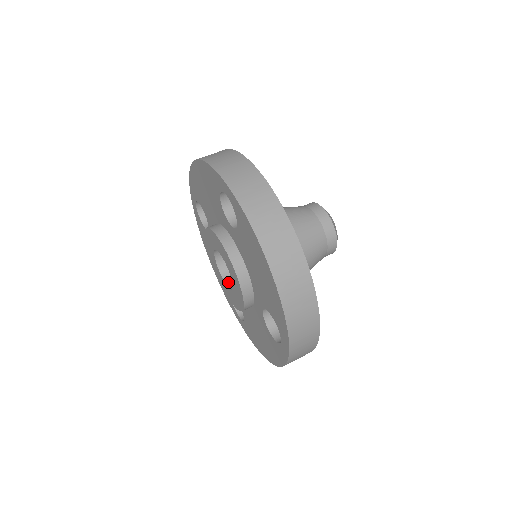
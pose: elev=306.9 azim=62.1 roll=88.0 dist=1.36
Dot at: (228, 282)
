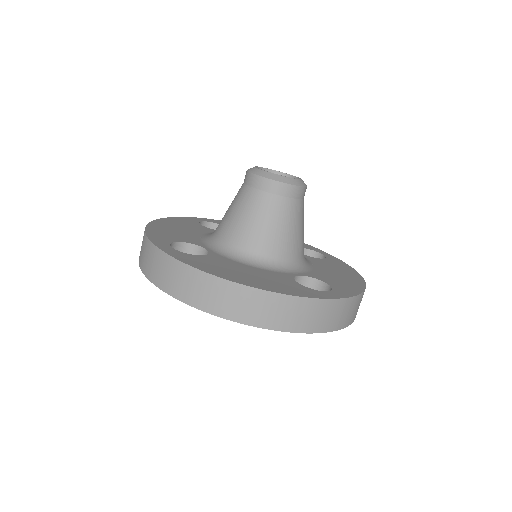
Dot at: occluded
